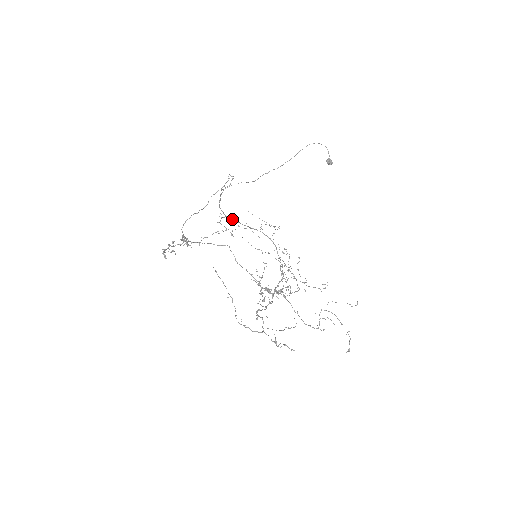
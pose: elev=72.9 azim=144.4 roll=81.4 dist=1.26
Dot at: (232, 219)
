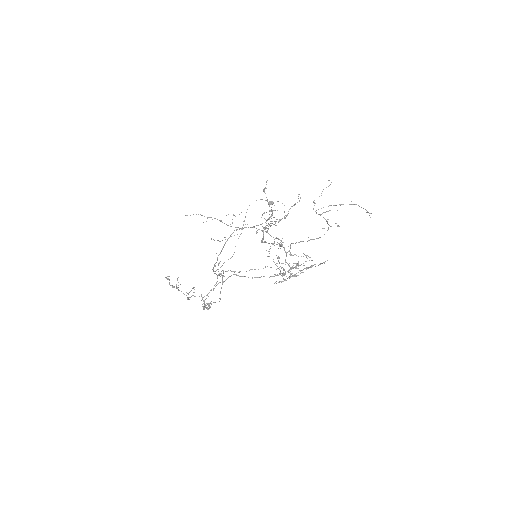
Dot at: (219, 254)
